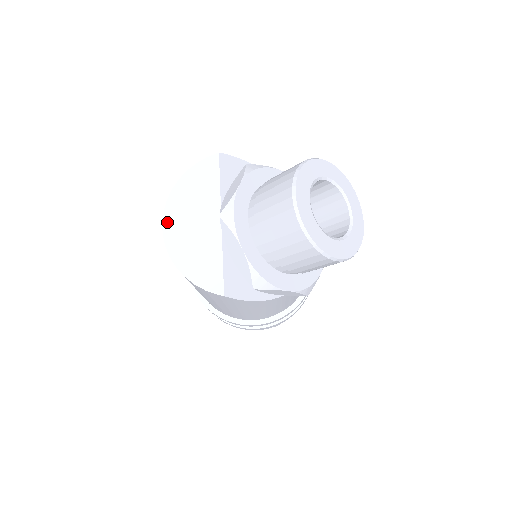
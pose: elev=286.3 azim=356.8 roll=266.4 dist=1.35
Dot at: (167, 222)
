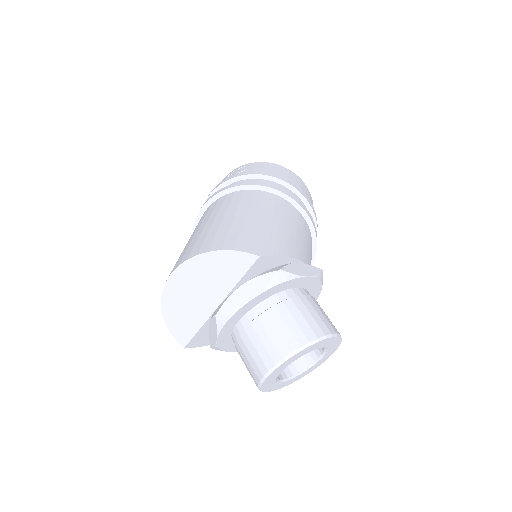
Dot at: (175, 276)
